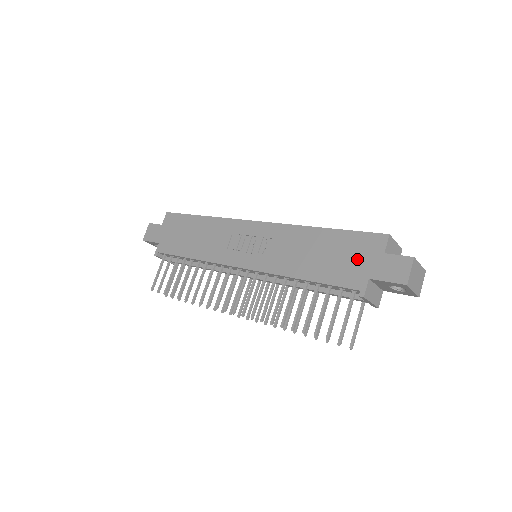
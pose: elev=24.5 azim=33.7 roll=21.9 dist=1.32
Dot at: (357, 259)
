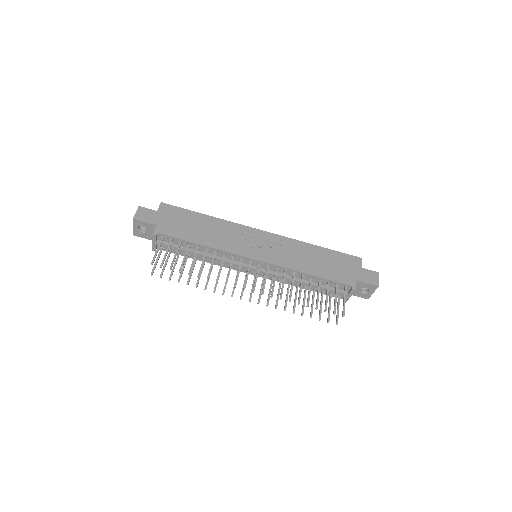
Dot at: (346, 268)
